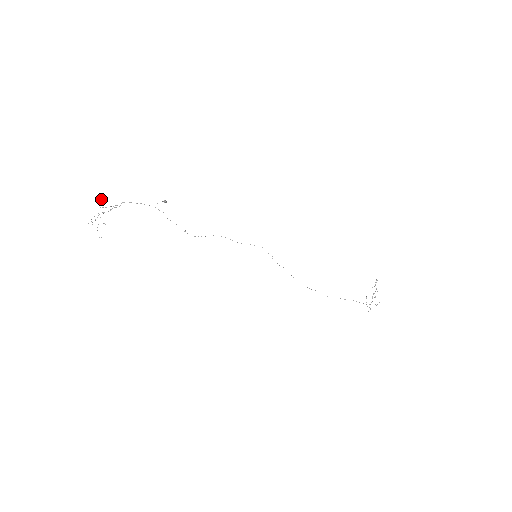
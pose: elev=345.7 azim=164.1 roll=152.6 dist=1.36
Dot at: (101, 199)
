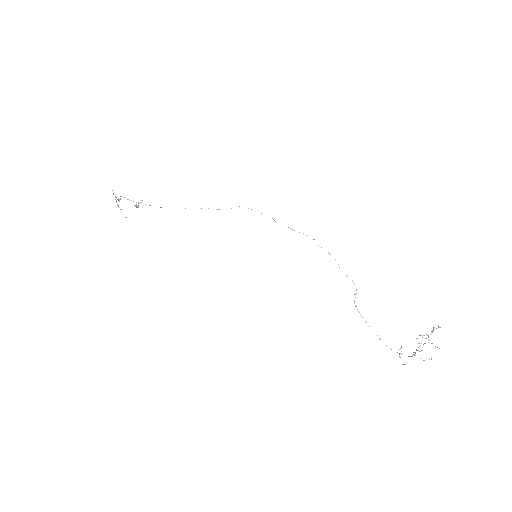
Dot at: occluded
